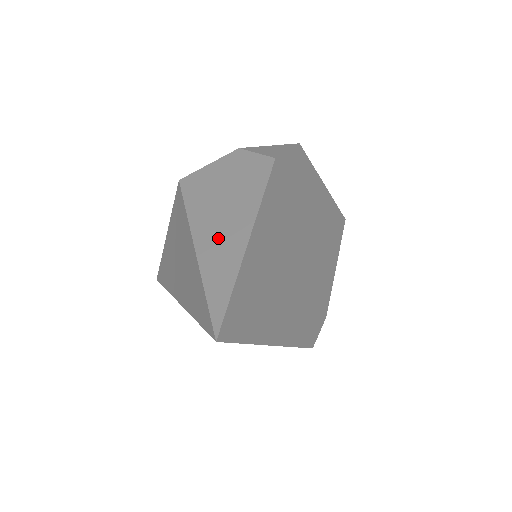
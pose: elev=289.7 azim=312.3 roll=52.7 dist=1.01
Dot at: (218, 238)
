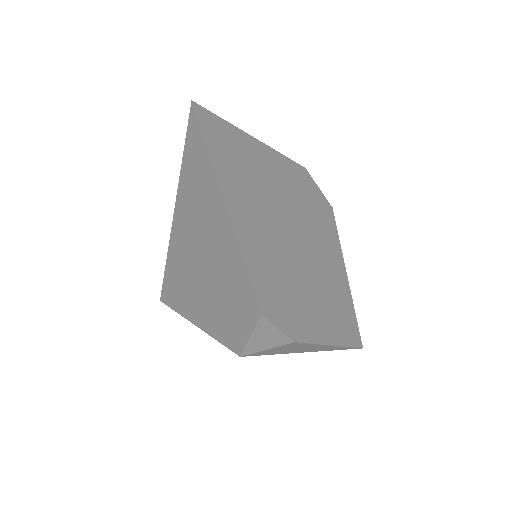
Dot at: occluded
